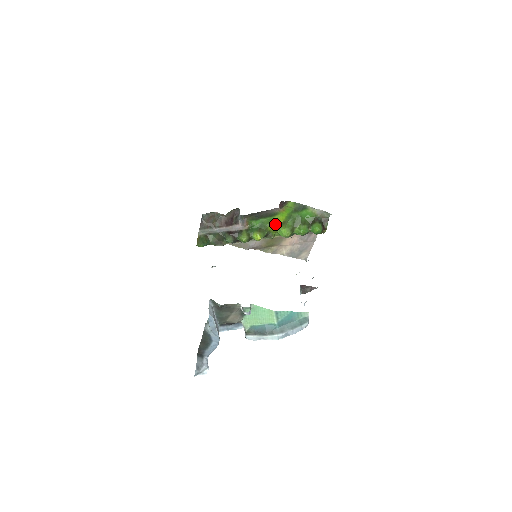
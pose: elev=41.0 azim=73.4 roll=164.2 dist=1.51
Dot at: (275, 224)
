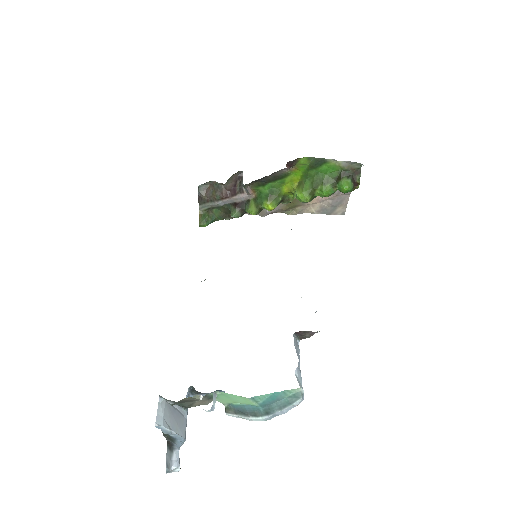
Dot at: (289, 186)
